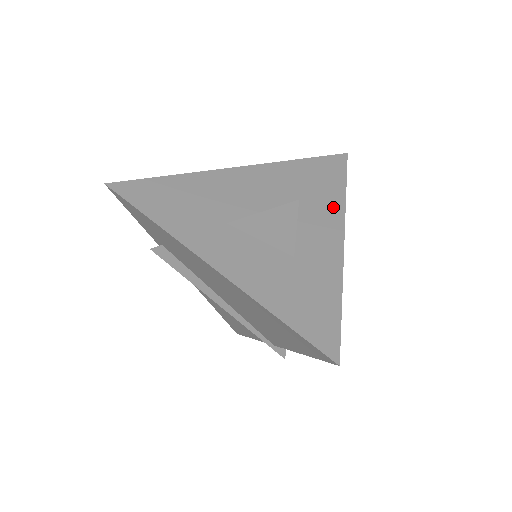
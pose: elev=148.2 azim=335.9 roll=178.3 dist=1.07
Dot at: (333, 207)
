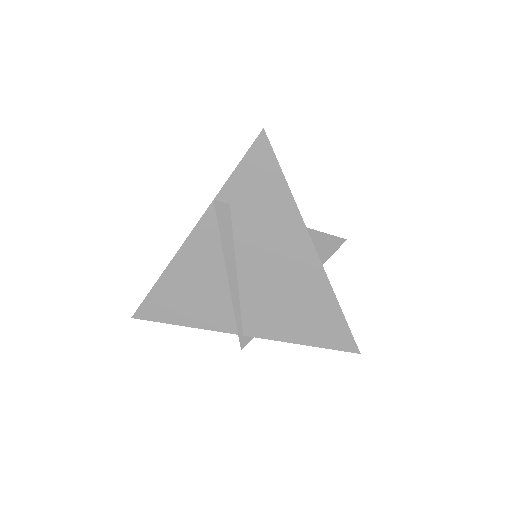
Dot at: occluded
